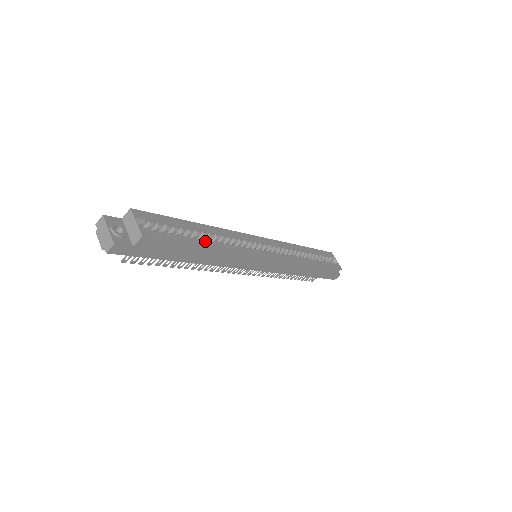
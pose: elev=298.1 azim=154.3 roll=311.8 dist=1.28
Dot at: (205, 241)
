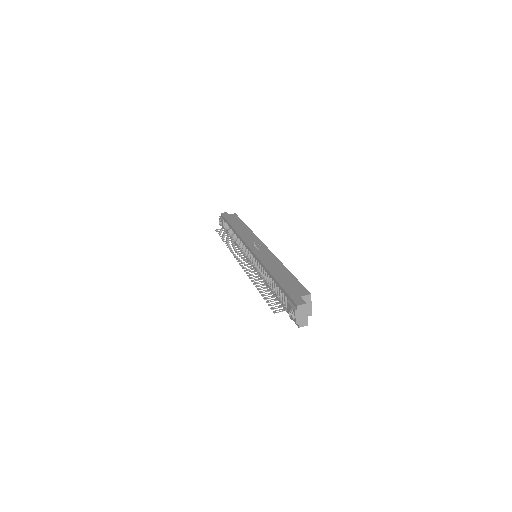
Dot at: occluded
